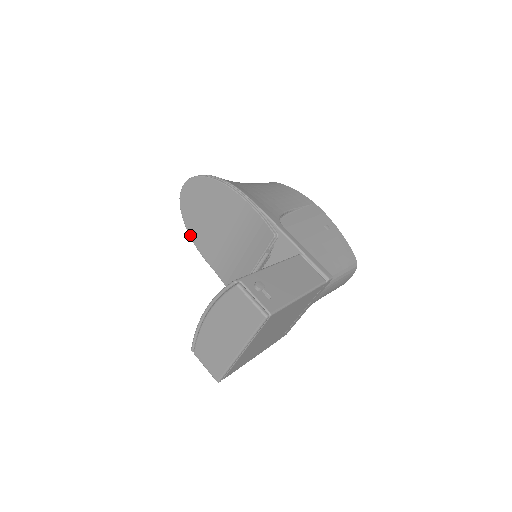
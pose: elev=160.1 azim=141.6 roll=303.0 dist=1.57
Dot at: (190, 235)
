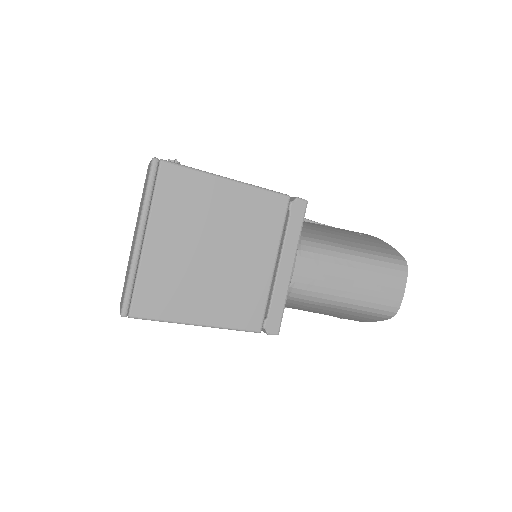
Dot at: occluded
